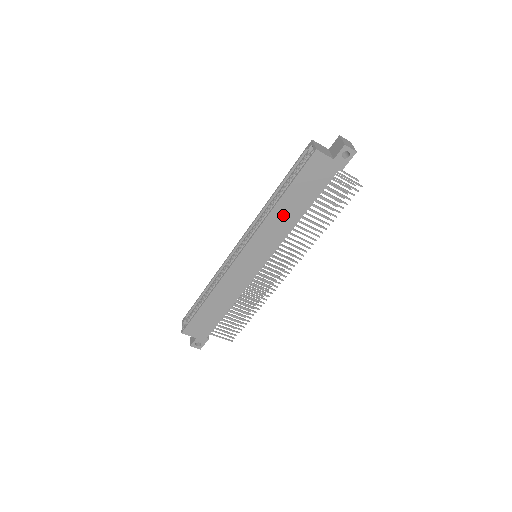
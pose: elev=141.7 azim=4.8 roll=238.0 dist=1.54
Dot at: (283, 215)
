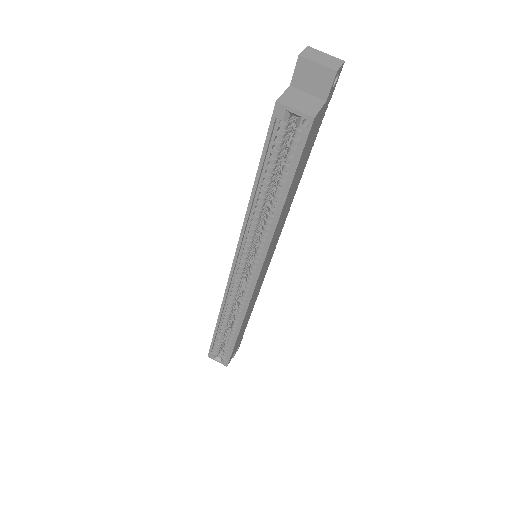
Dot at: (285, 209)
